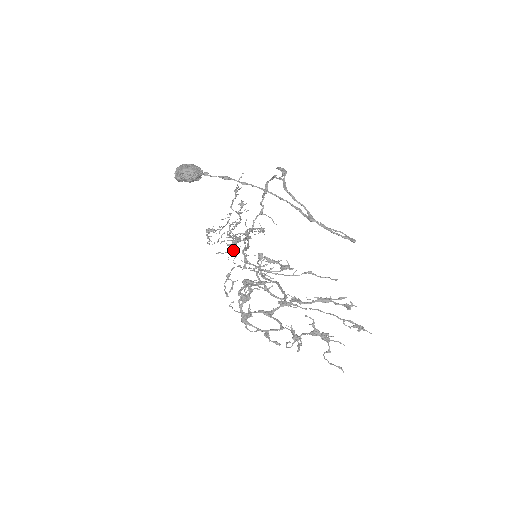
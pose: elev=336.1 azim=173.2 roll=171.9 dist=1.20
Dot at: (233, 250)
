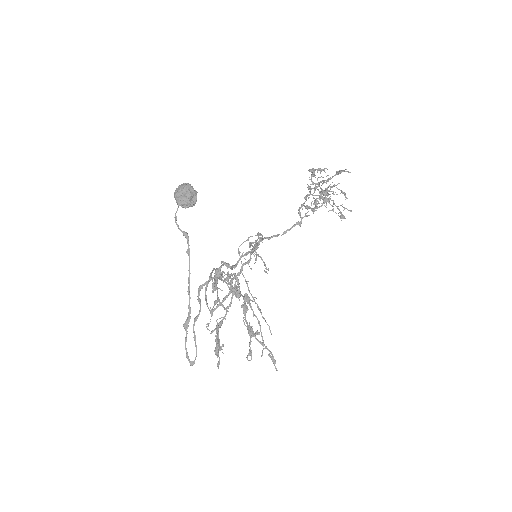
Dot at: (317, 203)
